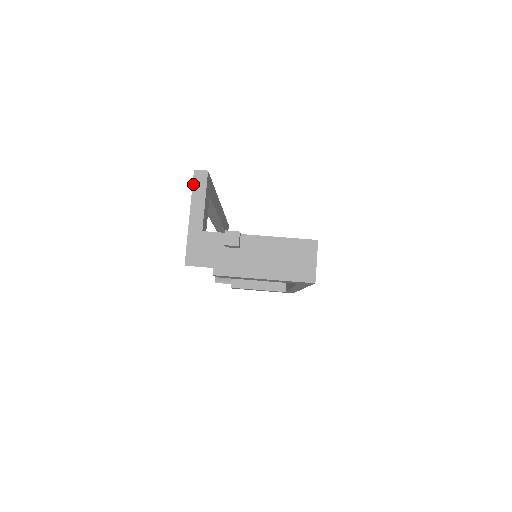
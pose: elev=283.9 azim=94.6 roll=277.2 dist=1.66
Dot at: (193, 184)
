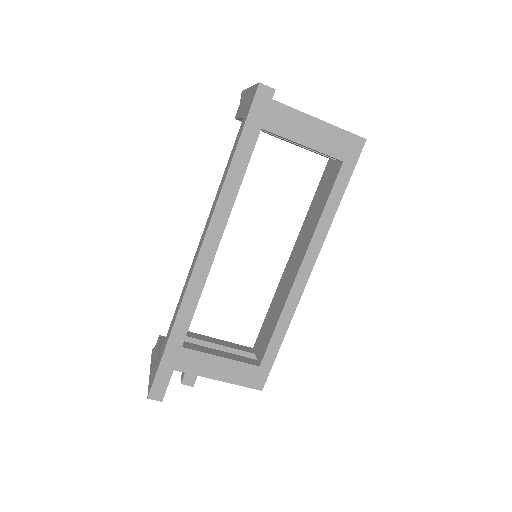
Dot at: (148, 390)
